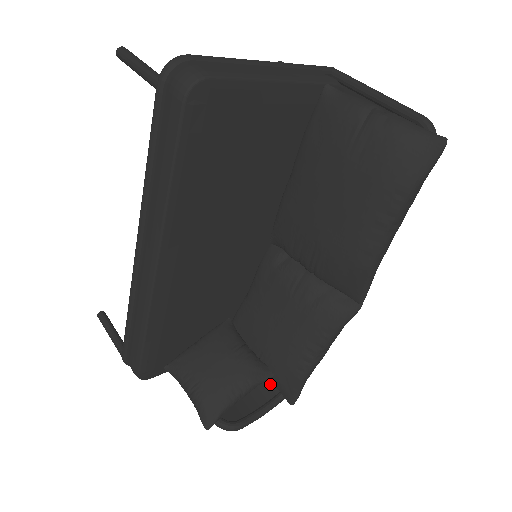
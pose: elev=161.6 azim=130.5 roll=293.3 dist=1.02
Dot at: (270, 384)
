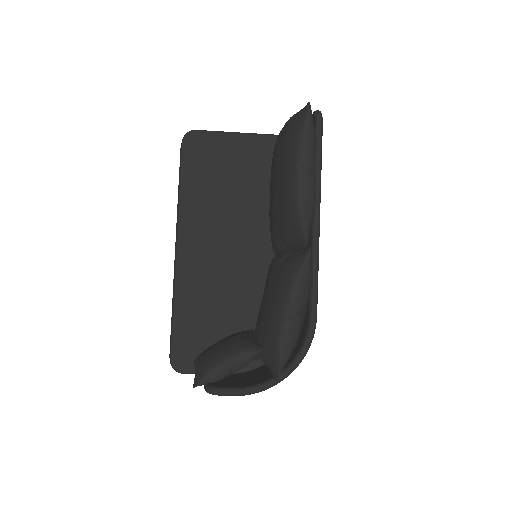
Dot at: occluded
